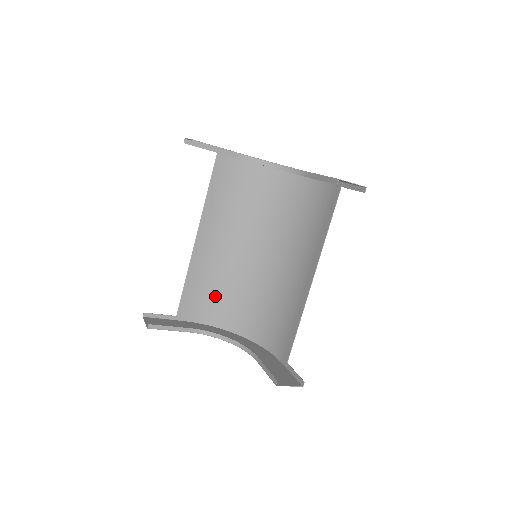
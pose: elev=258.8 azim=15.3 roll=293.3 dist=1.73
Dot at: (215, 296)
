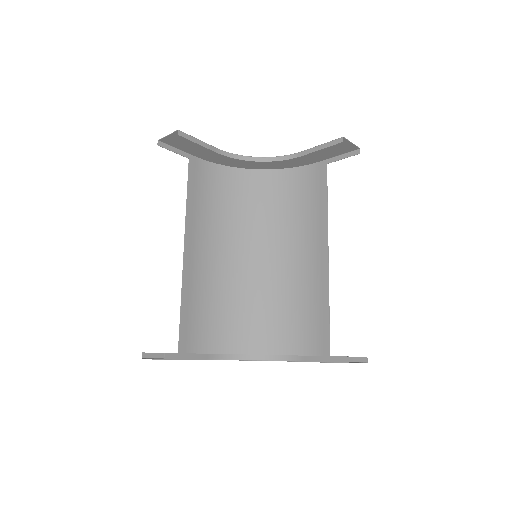
Dot at: (214, 320)
